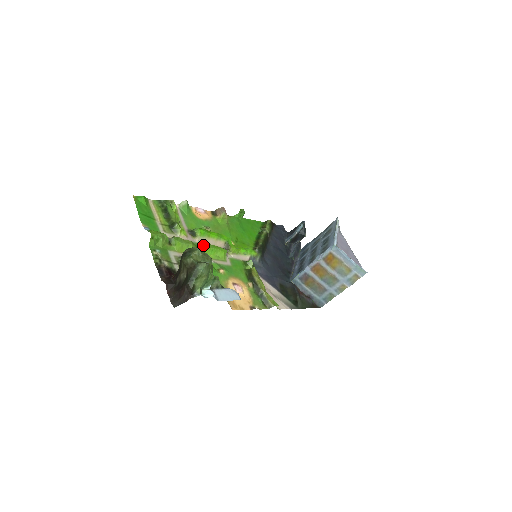
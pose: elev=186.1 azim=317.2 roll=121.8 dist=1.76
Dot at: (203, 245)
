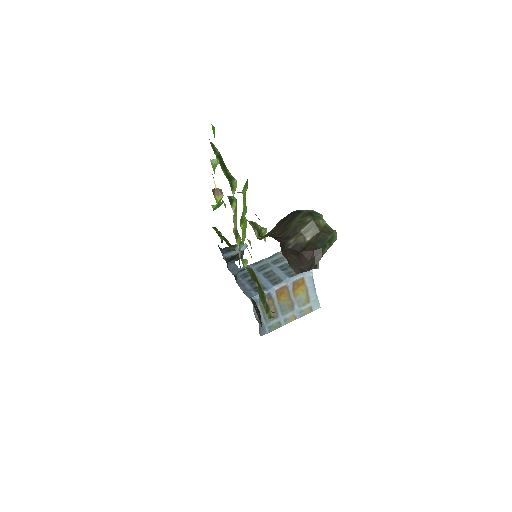
Dot at: occluded
